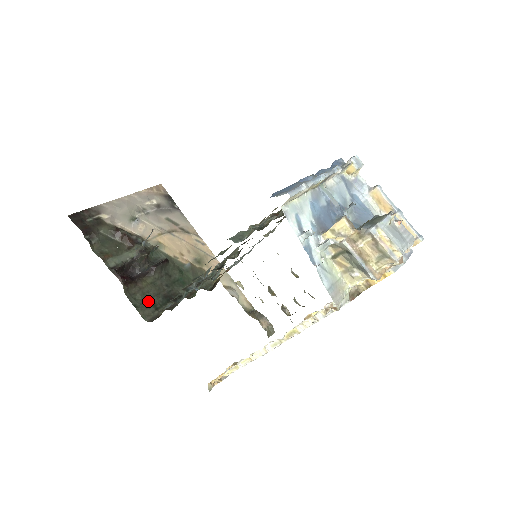
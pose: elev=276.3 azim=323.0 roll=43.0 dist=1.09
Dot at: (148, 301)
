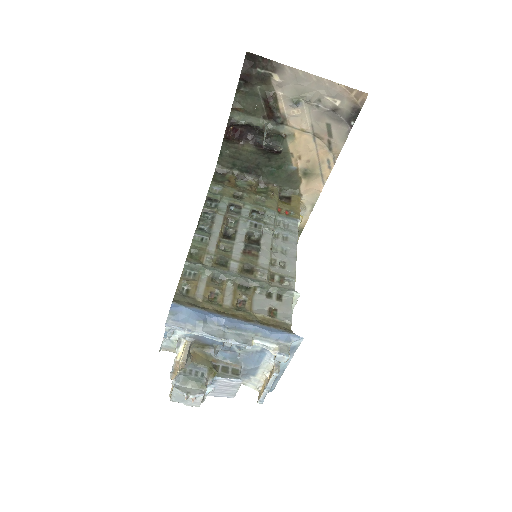
Dot at: (233, 159)
